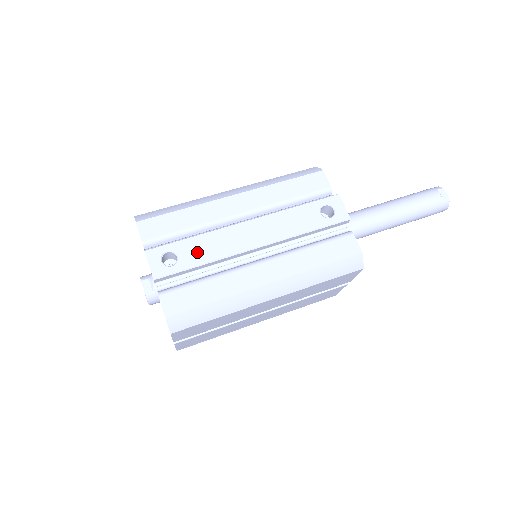
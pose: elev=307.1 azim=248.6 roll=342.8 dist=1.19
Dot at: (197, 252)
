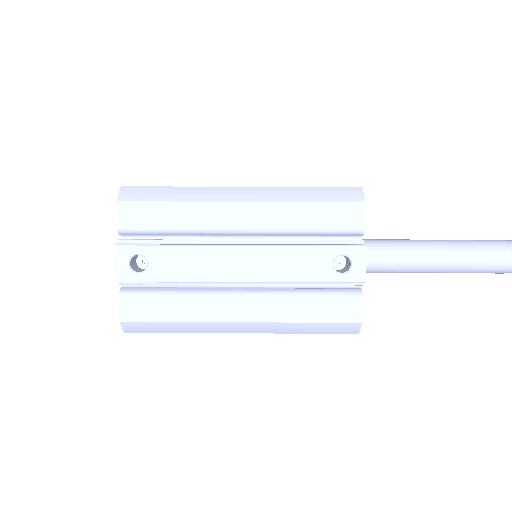
Dot at: (171, 266)
